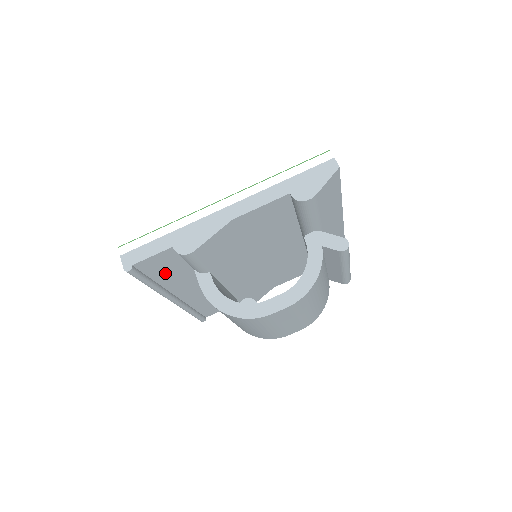
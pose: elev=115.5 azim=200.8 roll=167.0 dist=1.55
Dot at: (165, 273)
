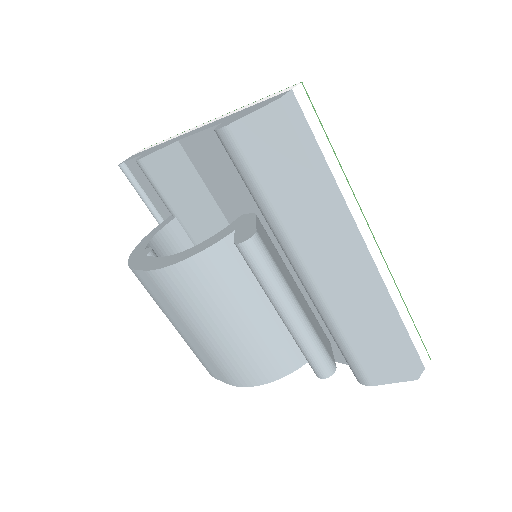
Dot at: (159, 201)
